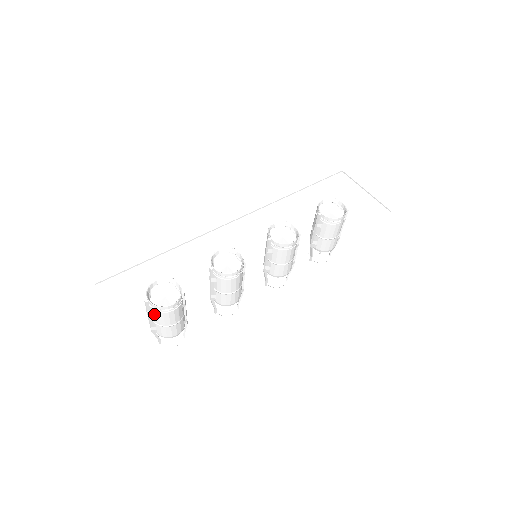
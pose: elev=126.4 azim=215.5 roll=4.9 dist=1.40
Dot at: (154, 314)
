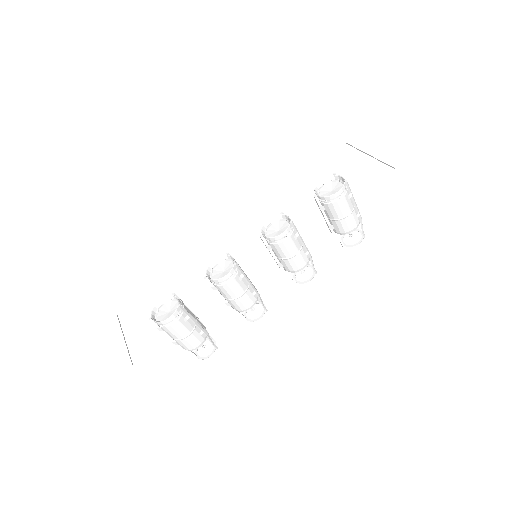
Dot at: (163, 330)
